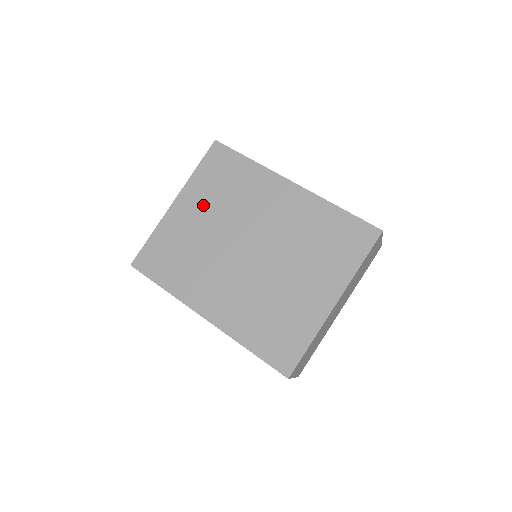
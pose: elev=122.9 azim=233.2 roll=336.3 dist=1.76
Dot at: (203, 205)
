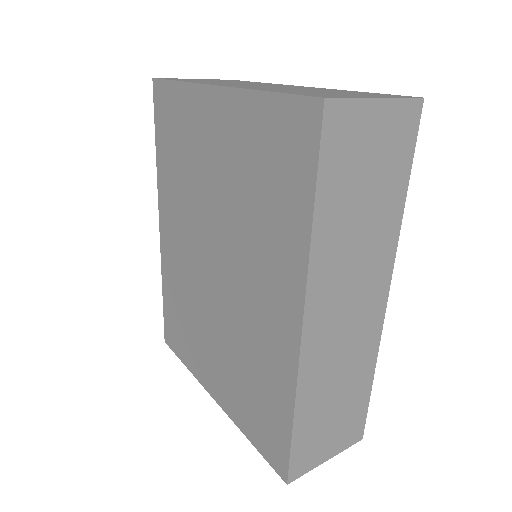
Dot at: (228, 153)
